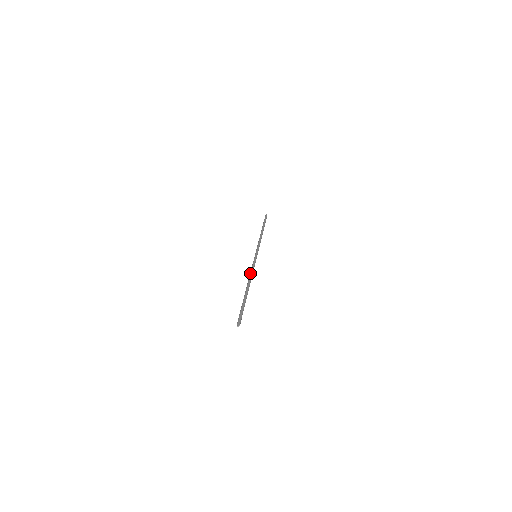
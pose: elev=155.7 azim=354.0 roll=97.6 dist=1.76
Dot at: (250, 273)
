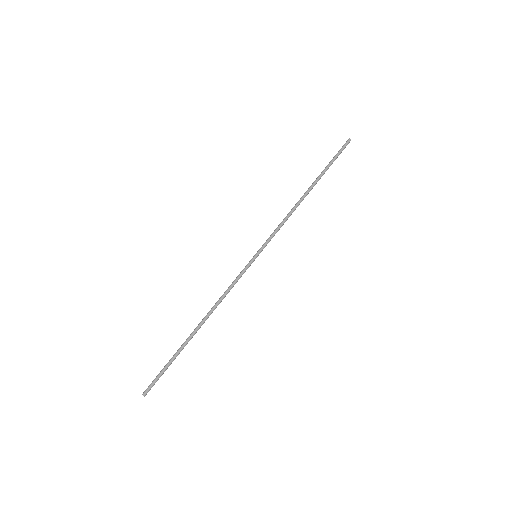
Dot at: (221, 298)
